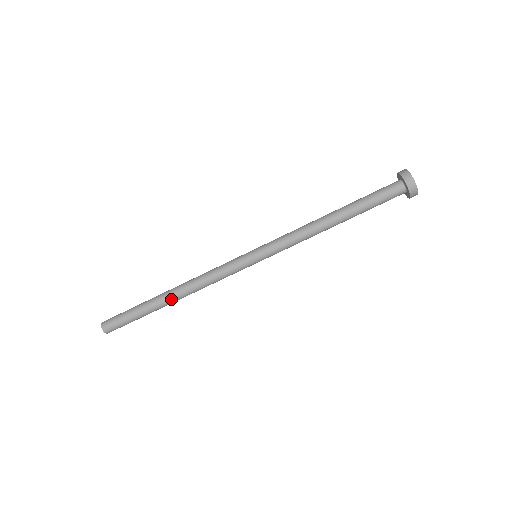
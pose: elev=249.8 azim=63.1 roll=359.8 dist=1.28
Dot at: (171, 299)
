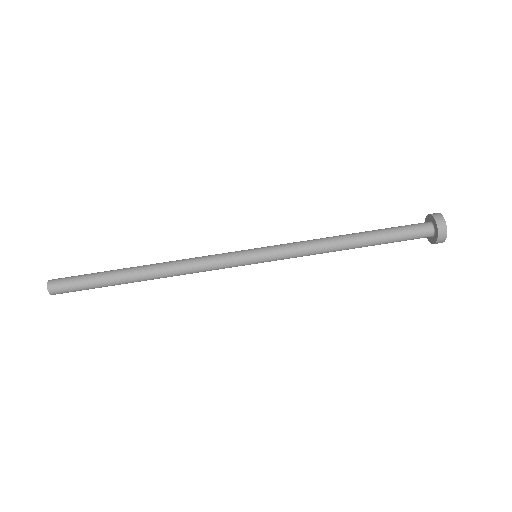
Dot at: (145, 279)
